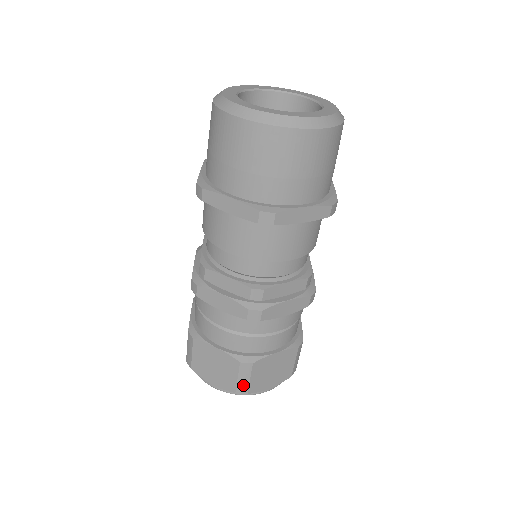
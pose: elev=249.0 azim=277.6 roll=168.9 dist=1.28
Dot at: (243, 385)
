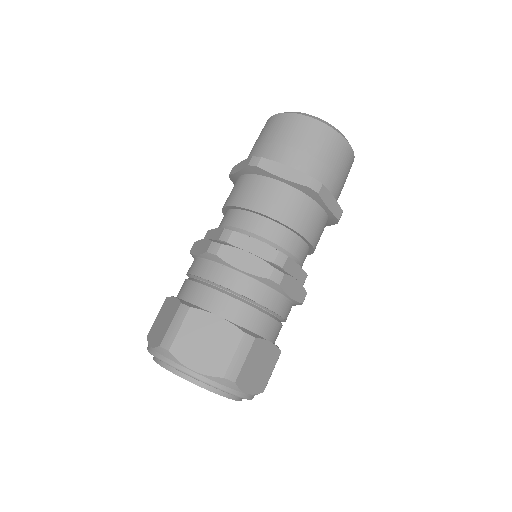
Dot at: (235, 367)
